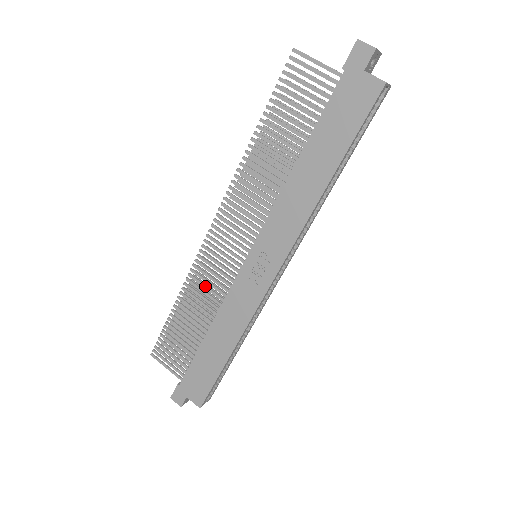
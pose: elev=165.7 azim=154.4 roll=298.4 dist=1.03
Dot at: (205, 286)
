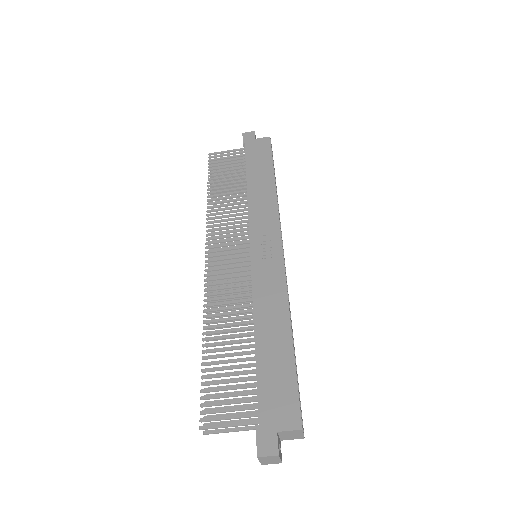
Dot at: (226, 302)
